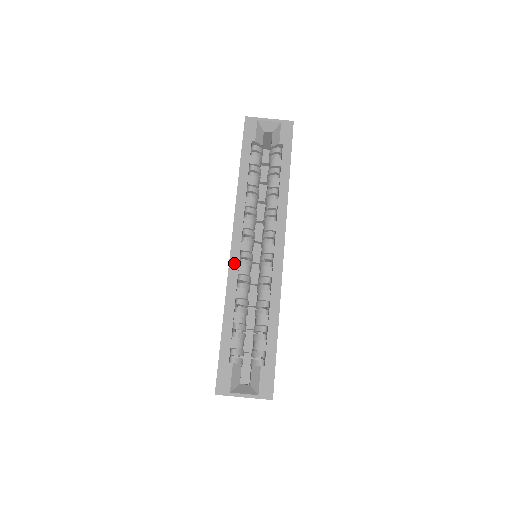
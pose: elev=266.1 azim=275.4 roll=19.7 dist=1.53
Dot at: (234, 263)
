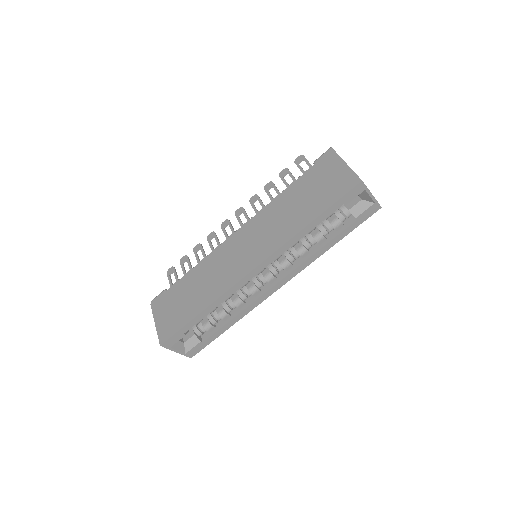
Dot at: (243, 282)
